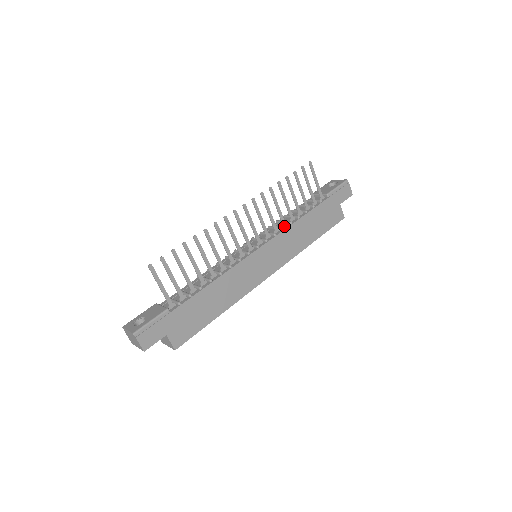
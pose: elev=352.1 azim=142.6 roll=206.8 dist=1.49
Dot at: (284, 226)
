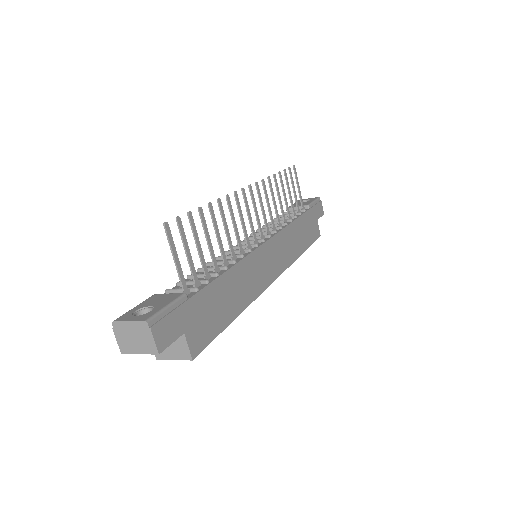
Dot at: occluded
